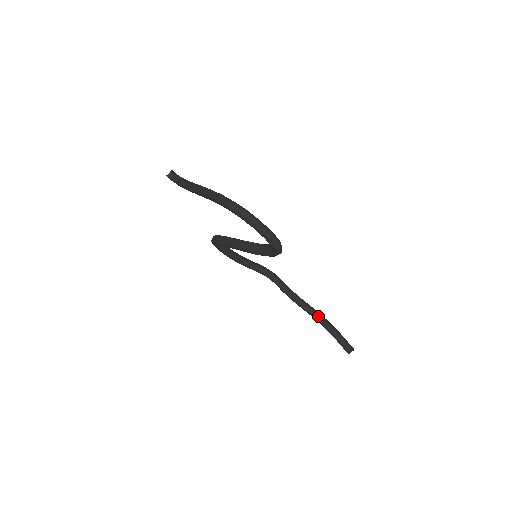
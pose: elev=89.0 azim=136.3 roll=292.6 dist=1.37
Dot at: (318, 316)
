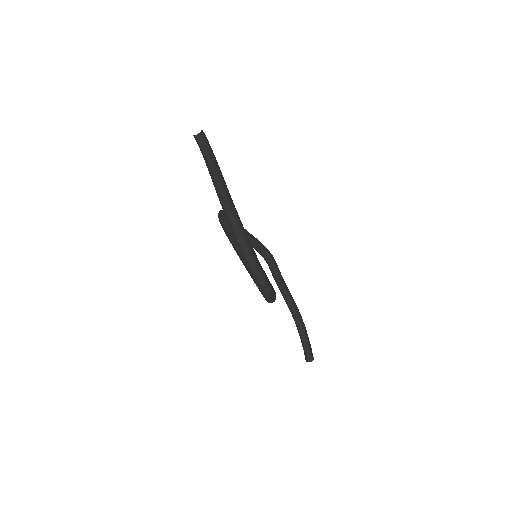
Dot at: (296, 315)
